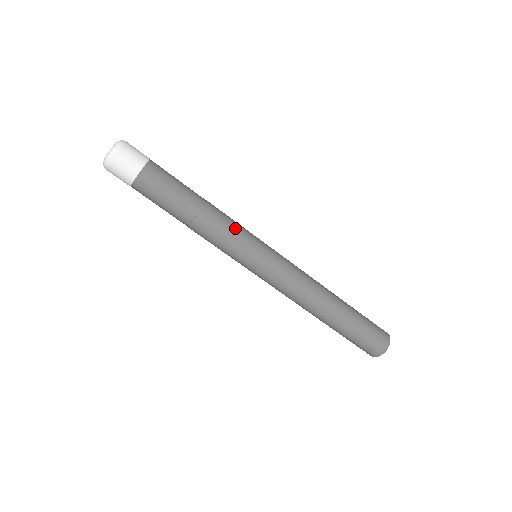
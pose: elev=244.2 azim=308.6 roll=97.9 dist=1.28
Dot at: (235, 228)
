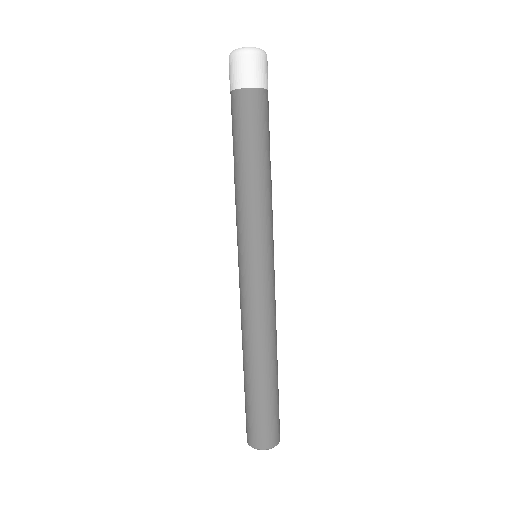
Dot at: occluded
